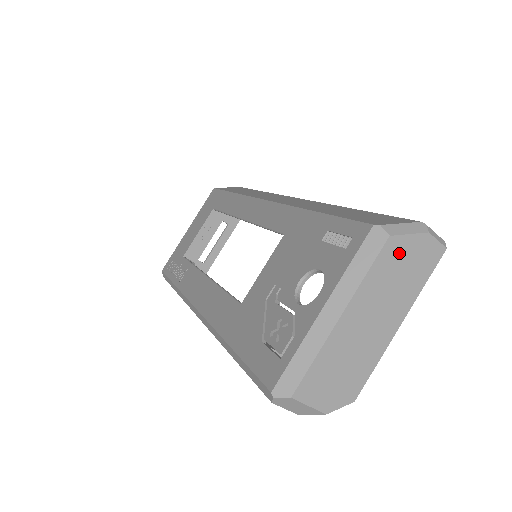
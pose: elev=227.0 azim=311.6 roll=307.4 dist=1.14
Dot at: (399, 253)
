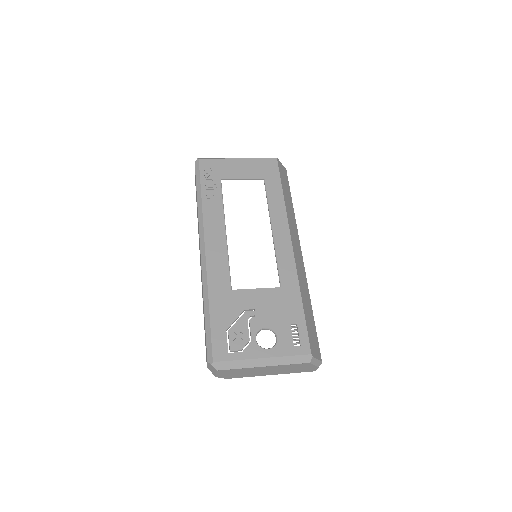
Dot at: (304, 366)
